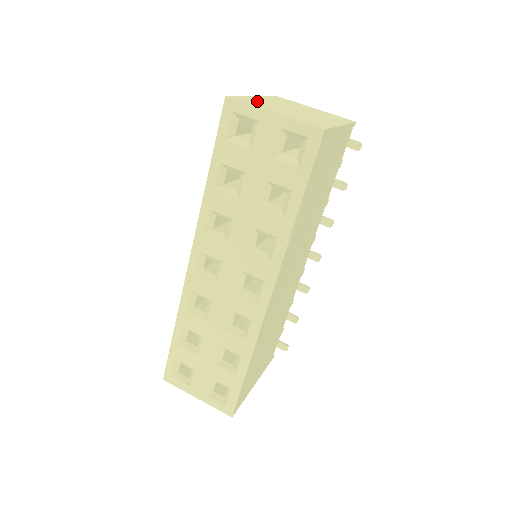
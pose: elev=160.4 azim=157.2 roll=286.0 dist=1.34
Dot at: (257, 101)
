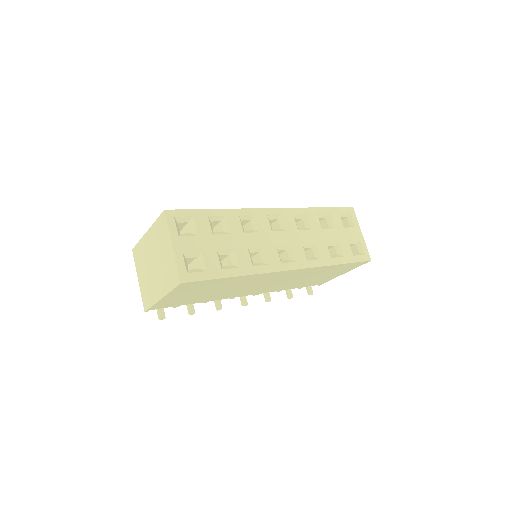
Dot at: occluded
